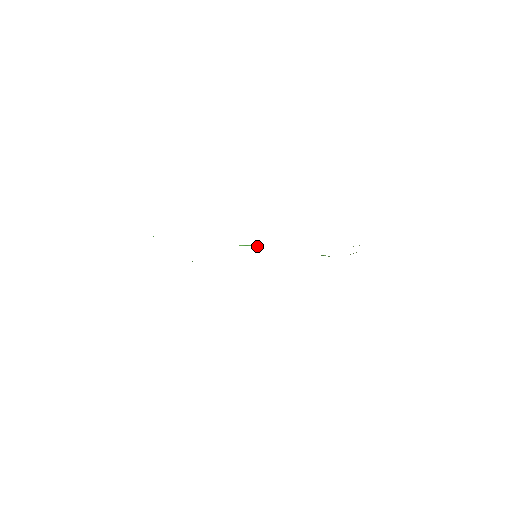
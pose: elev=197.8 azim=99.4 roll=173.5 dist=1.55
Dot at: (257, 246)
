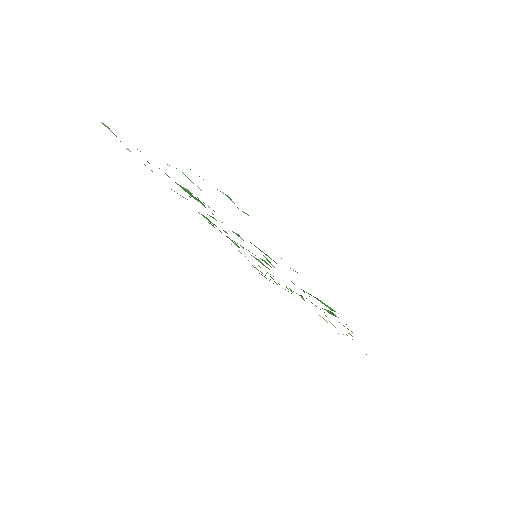
Dot at: occluded
